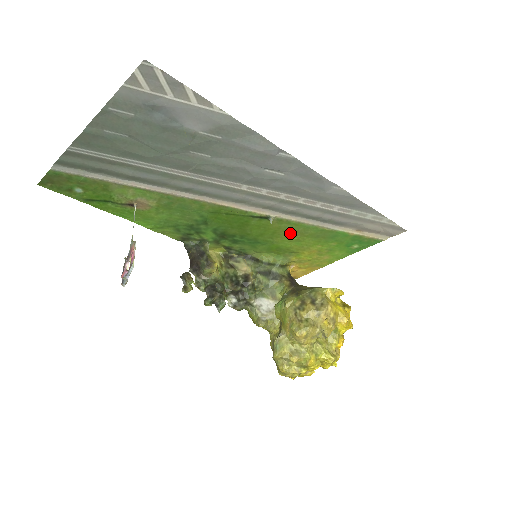
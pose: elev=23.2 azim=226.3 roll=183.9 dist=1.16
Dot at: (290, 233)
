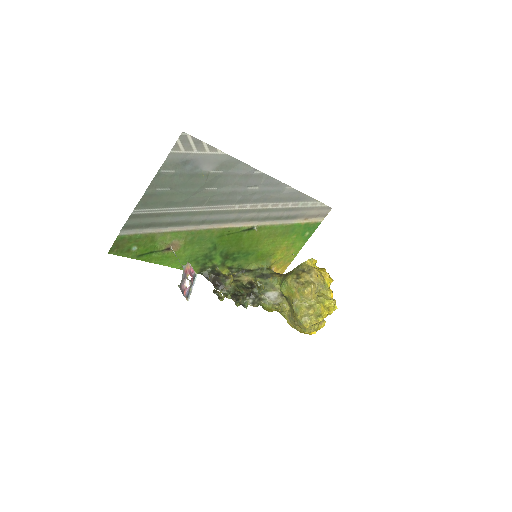
Dot at: (267, 237)
